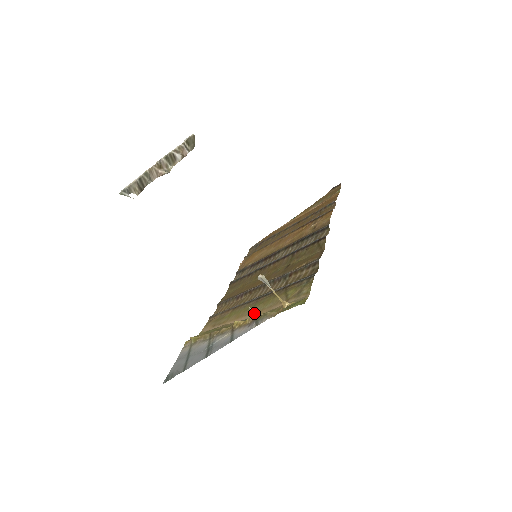
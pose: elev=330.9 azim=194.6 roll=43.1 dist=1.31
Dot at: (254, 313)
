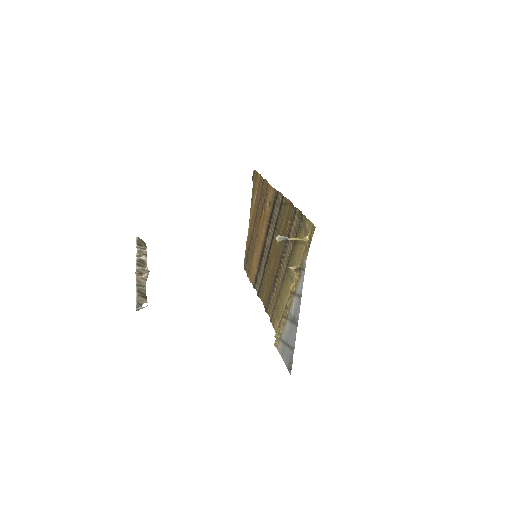
Dot at: (295, 268)
